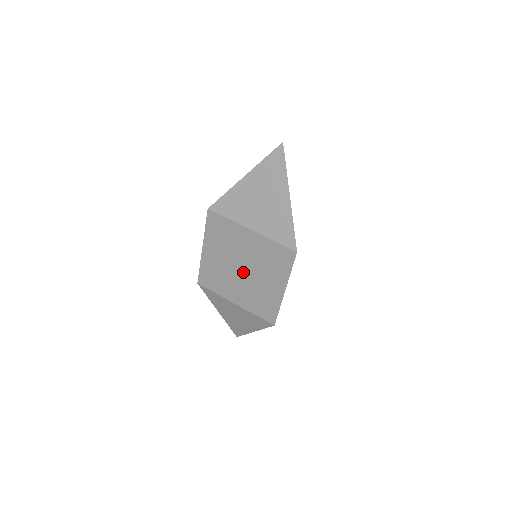
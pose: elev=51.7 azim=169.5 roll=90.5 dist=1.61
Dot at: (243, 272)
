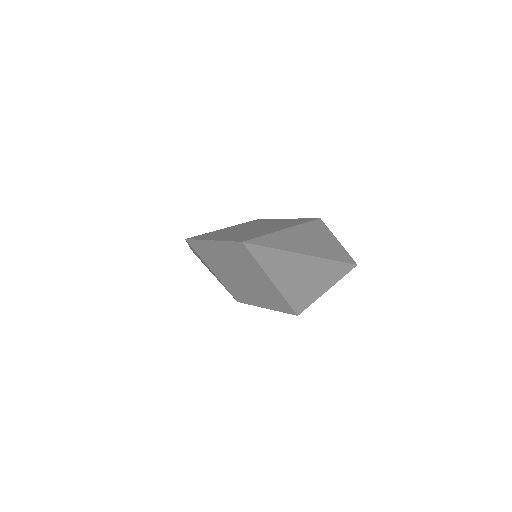
Dot at: (238, 277)
